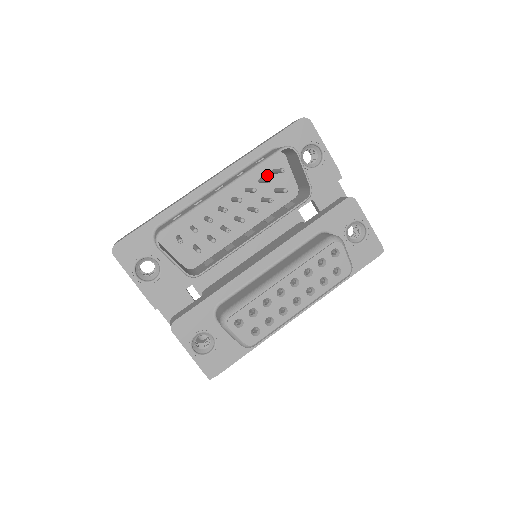
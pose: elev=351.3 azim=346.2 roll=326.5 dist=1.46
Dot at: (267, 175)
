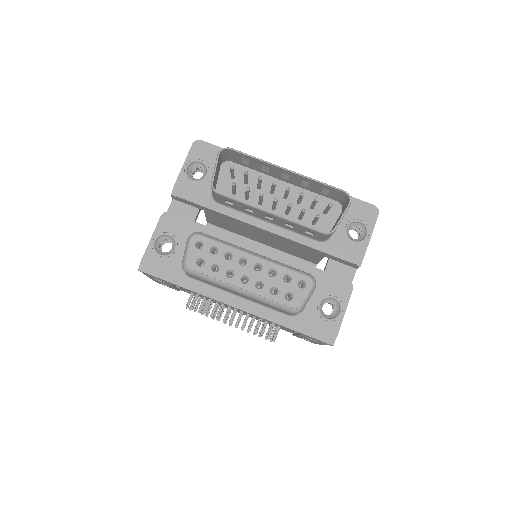
Dot at: (319, 209)
